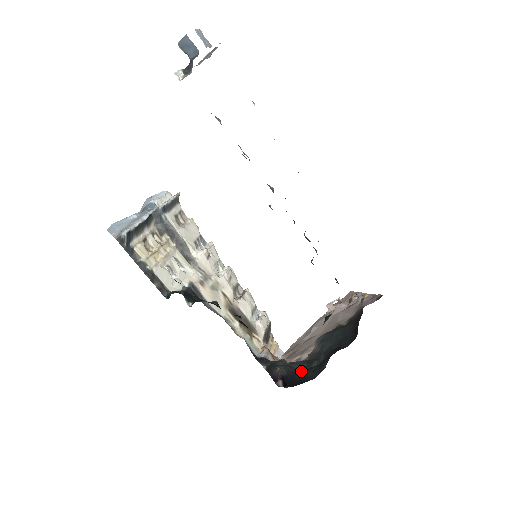
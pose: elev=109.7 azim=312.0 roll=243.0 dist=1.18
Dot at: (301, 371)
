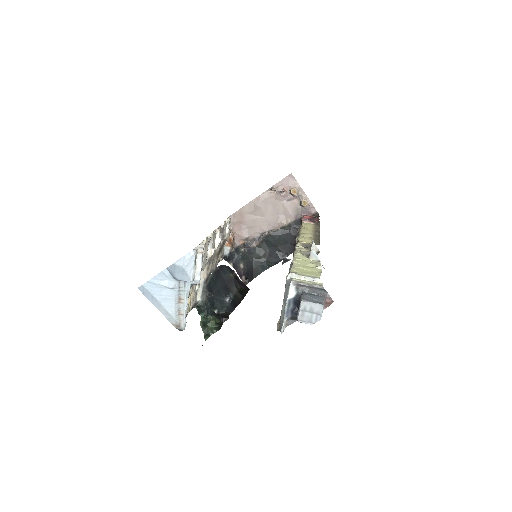
Dot at: (252, 259)
